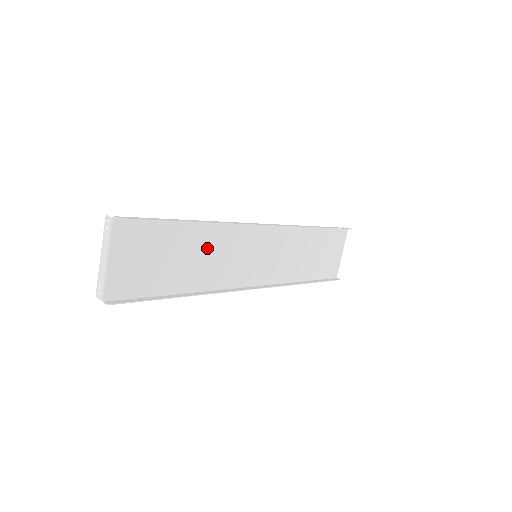
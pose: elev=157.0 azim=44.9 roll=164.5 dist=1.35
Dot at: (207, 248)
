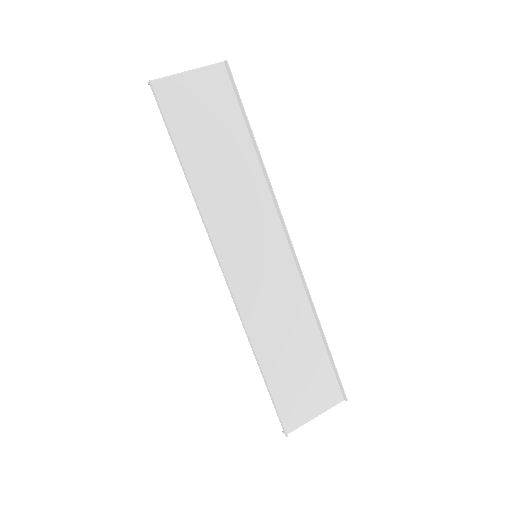
Dot at: (238, 180)
